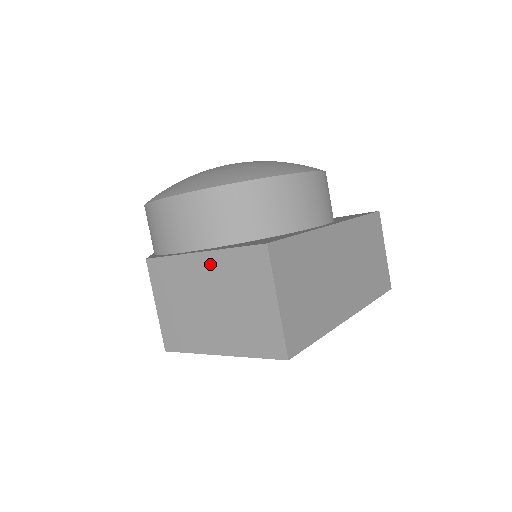
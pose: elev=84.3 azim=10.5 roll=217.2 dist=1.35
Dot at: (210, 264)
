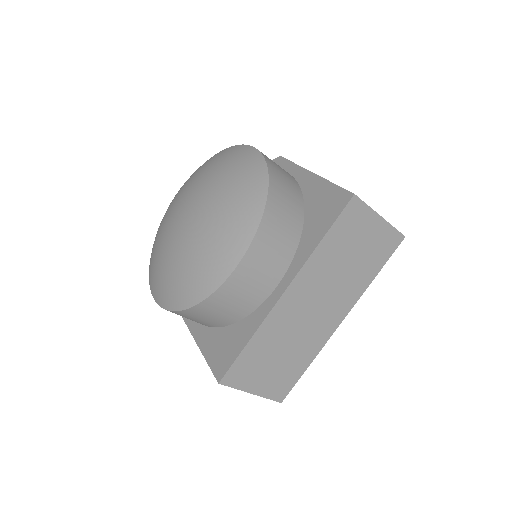
Dot at: occluded
